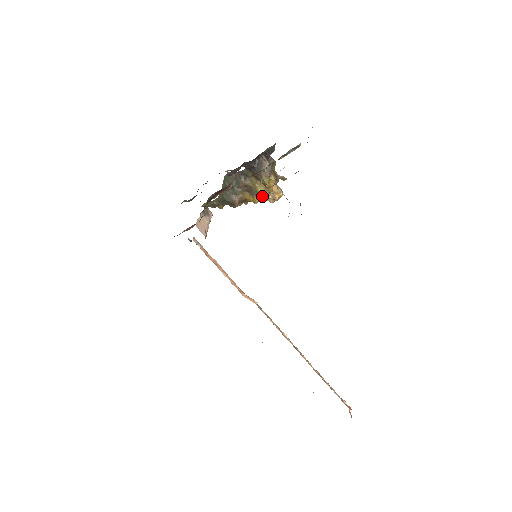
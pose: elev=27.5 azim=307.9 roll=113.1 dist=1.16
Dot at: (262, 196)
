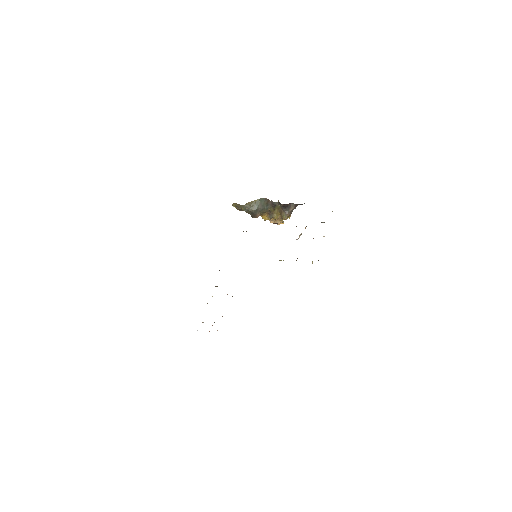
Dot at: (272, 219)
